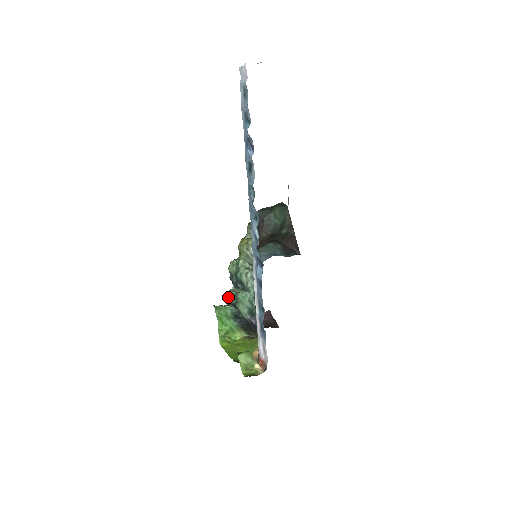
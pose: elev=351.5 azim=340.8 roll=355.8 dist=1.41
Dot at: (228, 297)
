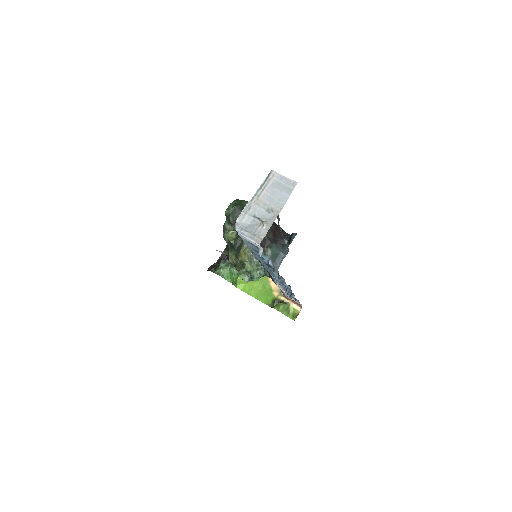
Dot at: occluded
